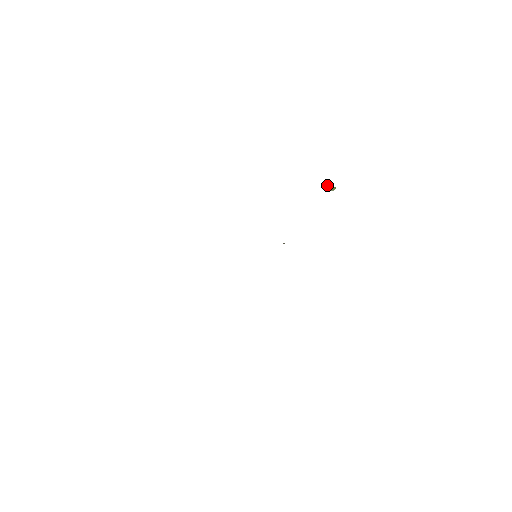
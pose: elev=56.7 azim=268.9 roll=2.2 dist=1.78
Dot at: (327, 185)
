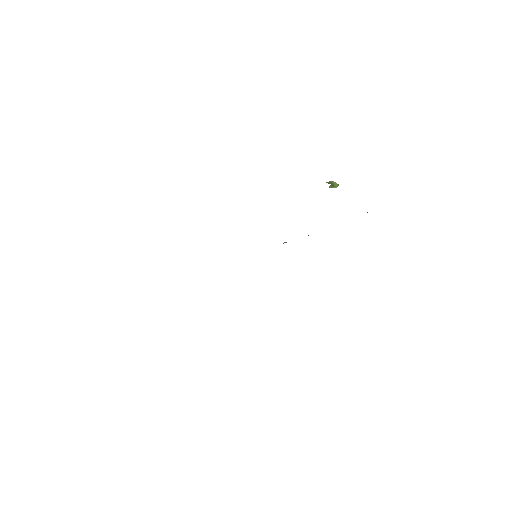
Dot at: (330, 182)
